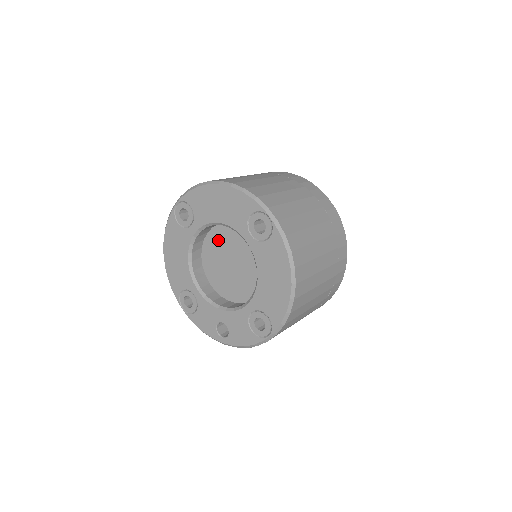
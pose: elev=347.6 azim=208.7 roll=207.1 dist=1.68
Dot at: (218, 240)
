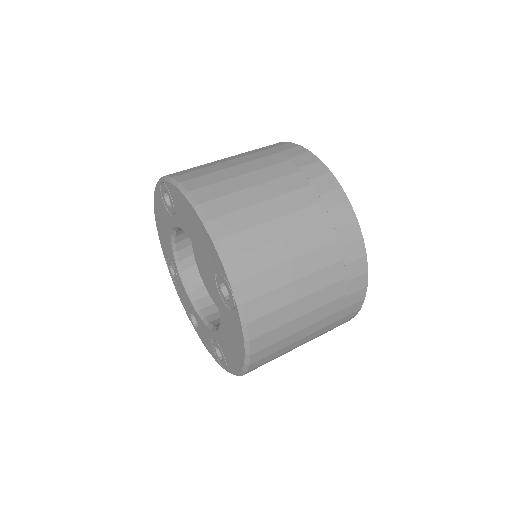
Dot at: occluded
